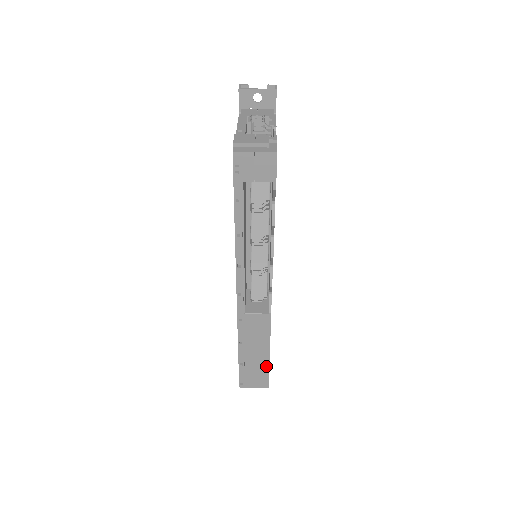
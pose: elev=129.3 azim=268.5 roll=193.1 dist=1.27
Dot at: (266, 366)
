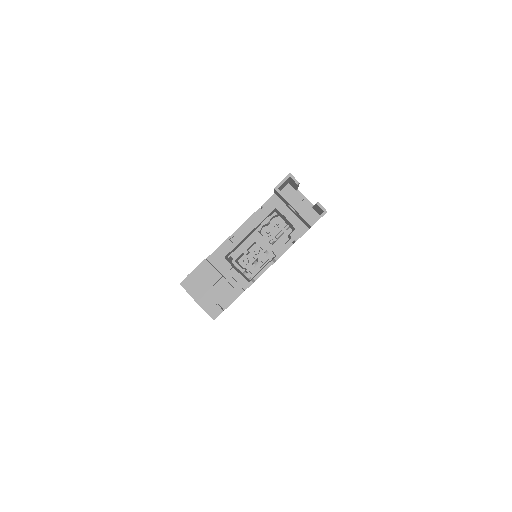
Dot at: occluded
